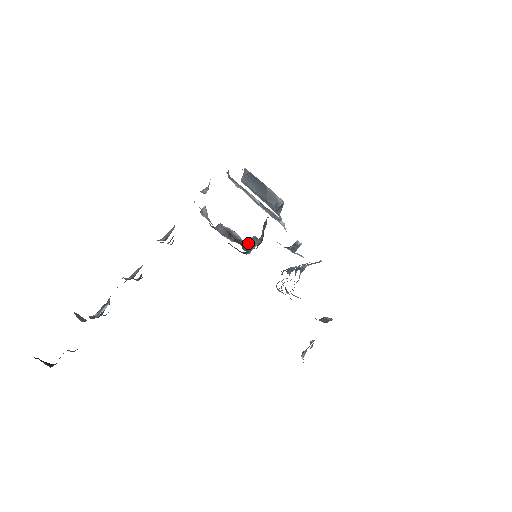
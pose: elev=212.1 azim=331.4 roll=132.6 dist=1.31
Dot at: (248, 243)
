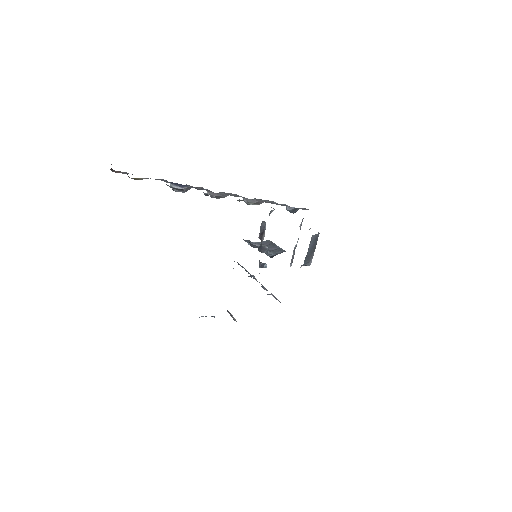
Dot at: (263, 248)
